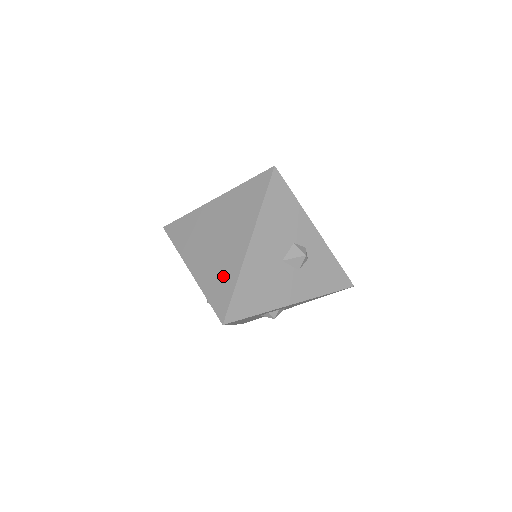
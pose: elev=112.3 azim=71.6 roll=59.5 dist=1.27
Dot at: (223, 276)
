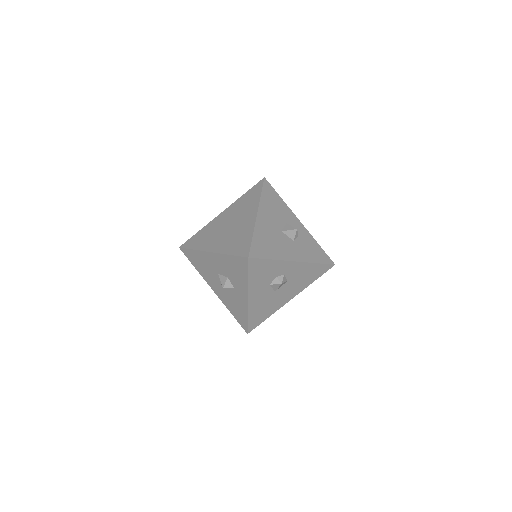
Dot at: (241, 237)
